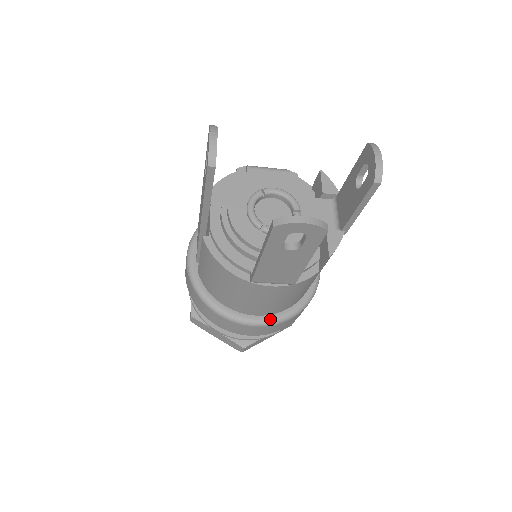
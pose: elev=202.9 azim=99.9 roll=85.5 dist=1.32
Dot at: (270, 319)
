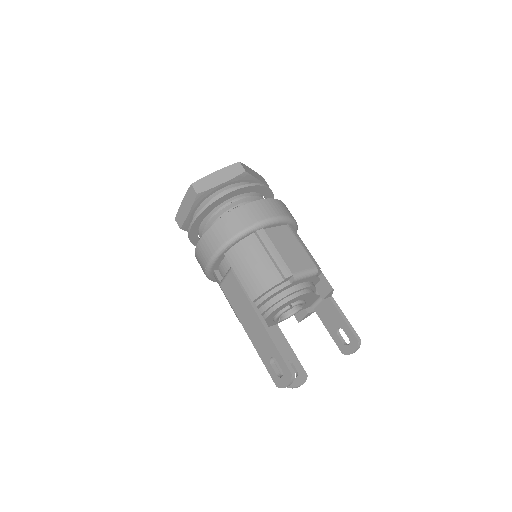
Dot at: occluded
